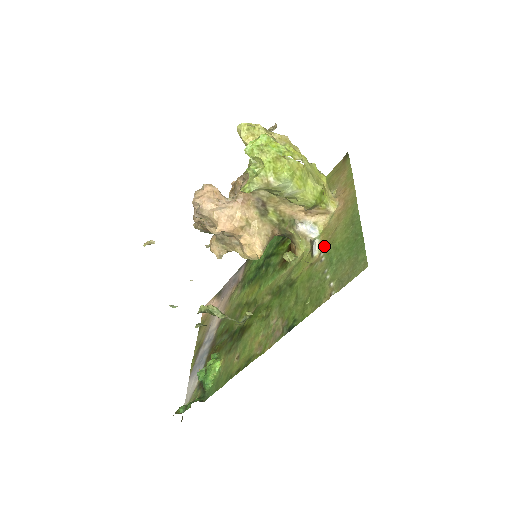
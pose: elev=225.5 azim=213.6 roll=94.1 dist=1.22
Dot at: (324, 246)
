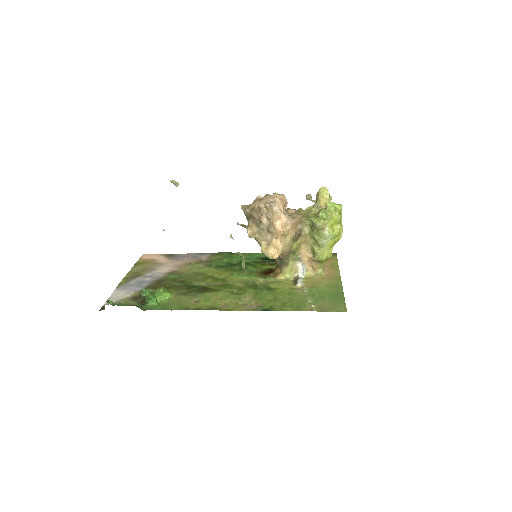
Dot at: (307, 285)
